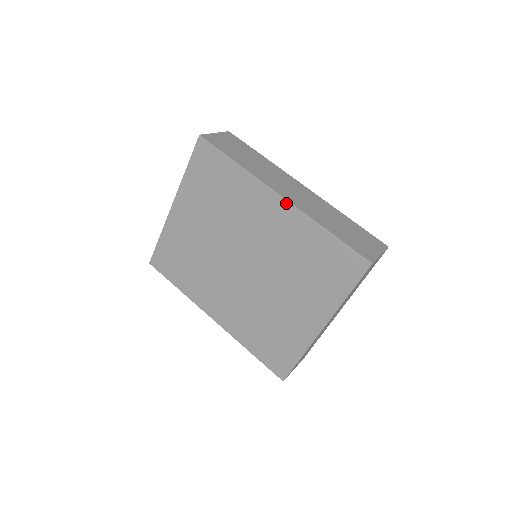
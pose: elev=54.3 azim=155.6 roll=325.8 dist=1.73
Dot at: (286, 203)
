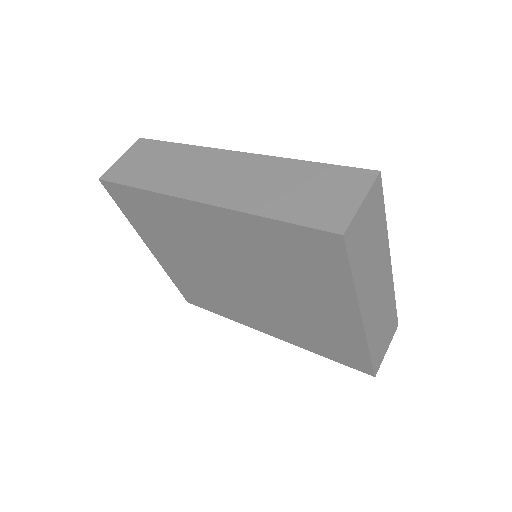
Dot at: (209, 208)
